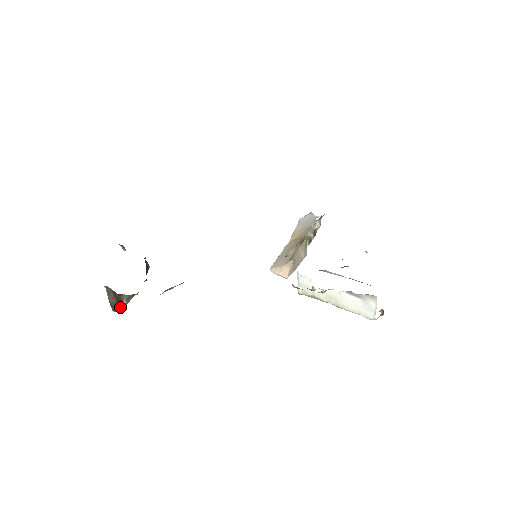
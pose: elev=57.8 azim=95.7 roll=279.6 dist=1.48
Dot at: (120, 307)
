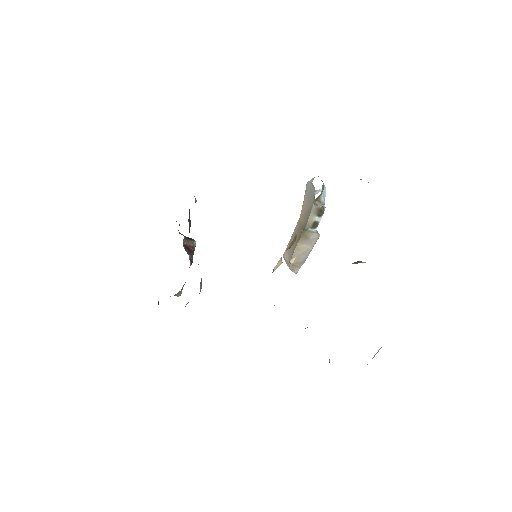
Dot at: occluded
